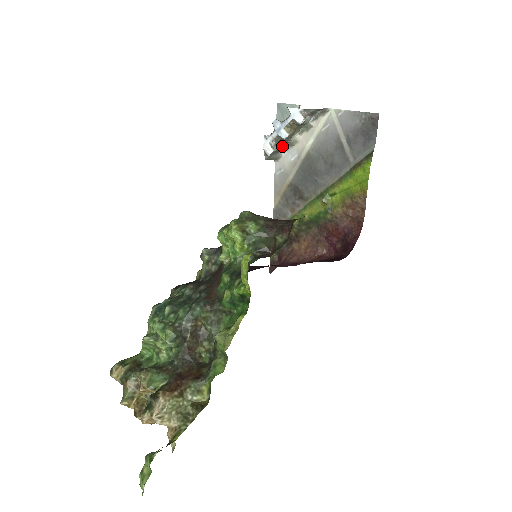
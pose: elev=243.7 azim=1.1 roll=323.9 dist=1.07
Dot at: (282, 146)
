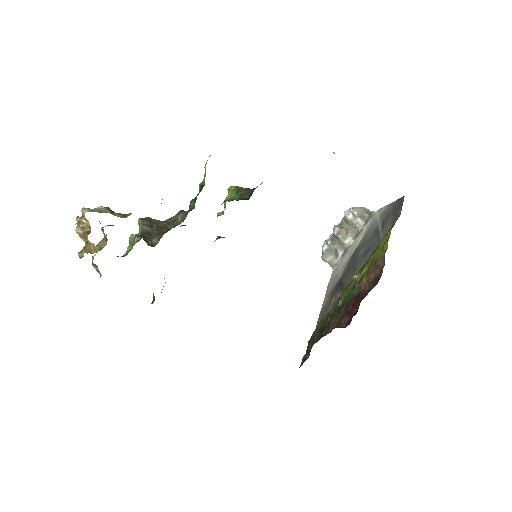
Dot at: (339, 252)
